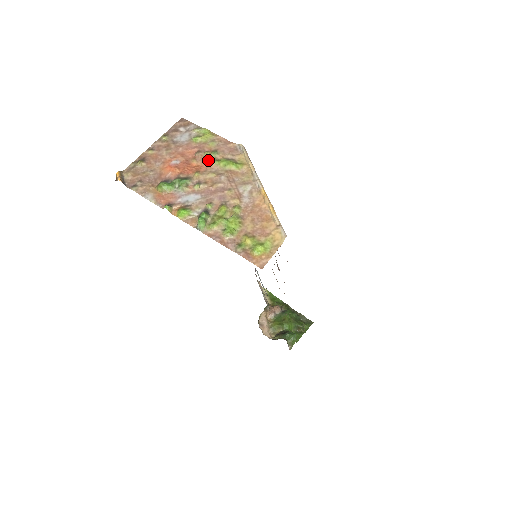
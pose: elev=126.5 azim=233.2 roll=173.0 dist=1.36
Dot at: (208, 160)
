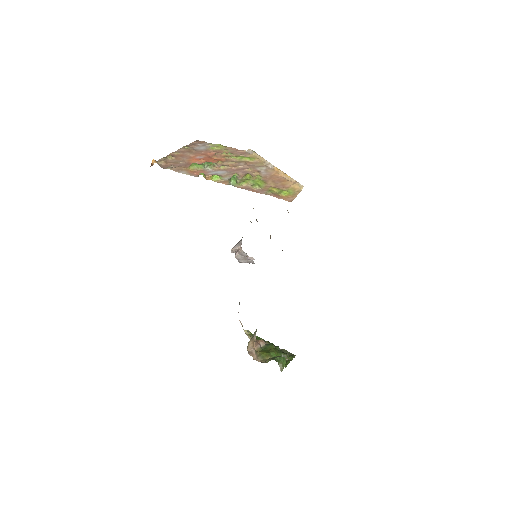
Dot at: (226, 156)
